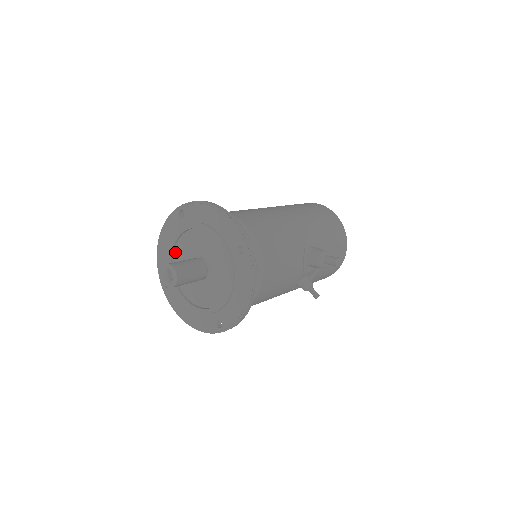
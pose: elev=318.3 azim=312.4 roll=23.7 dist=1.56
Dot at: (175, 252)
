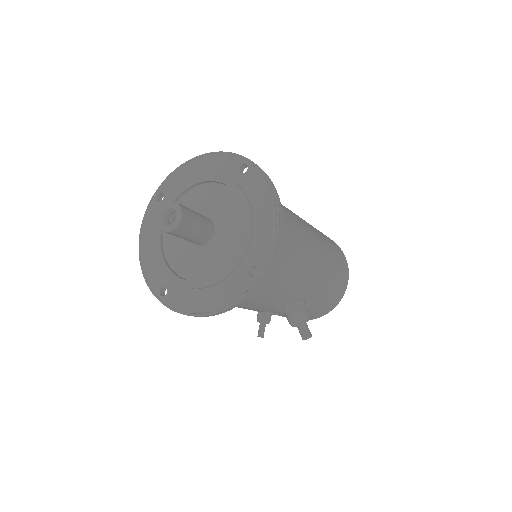
Dot at: (199, 186)
